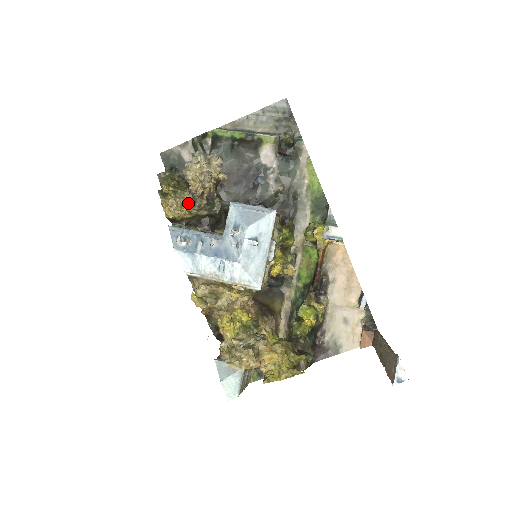
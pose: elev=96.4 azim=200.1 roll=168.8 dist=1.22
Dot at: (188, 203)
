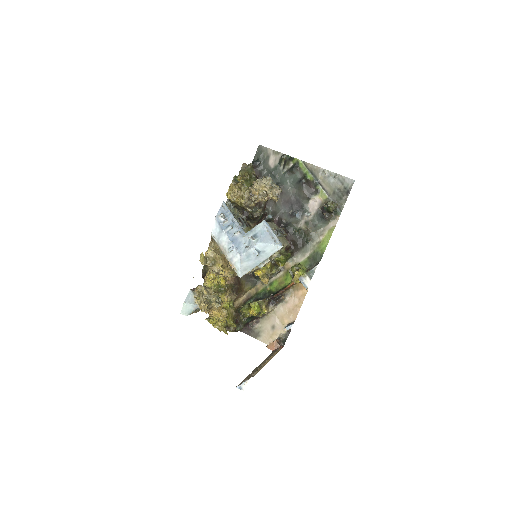
Dot at: (244, 197)
